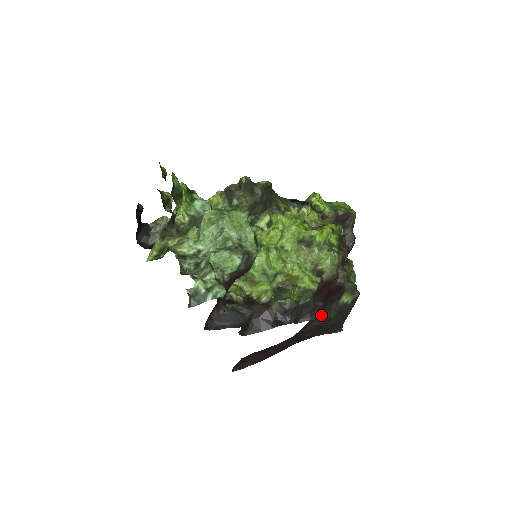
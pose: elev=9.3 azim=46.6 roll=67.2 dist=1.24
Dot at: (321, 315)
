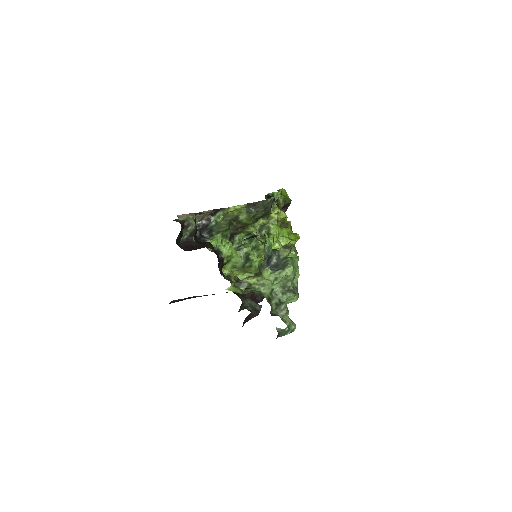
Dot at: occluded
